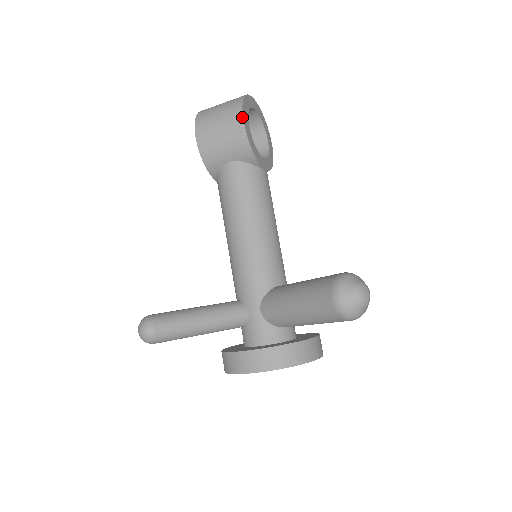
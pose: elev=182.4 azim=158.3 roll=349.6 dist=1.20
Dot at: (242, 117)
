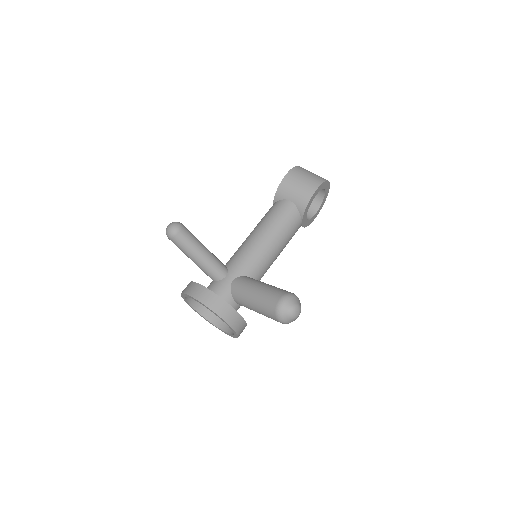
Dot at: (318, 187)
